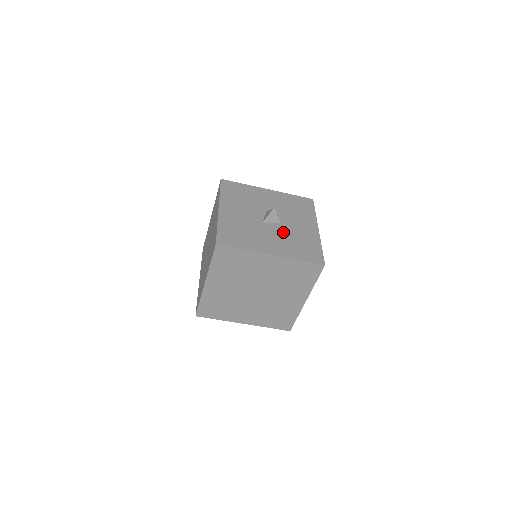
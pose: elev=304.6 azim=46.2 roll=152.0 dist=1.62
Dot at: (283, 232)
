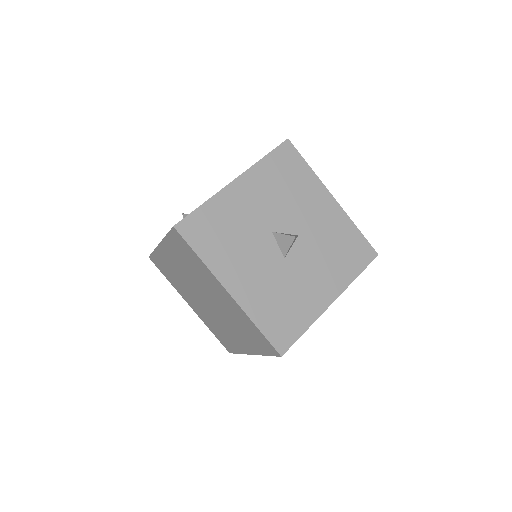
Dot at: (313, 249)
